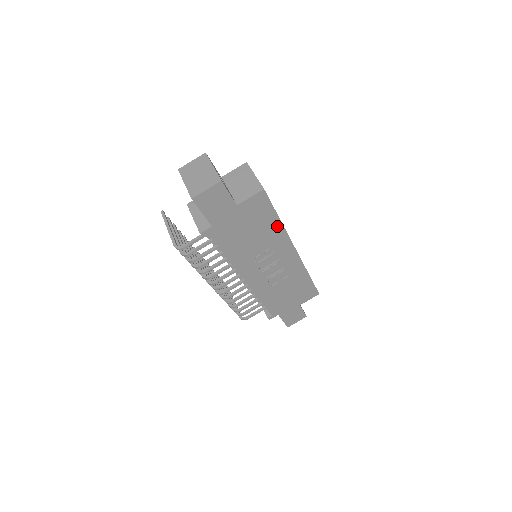
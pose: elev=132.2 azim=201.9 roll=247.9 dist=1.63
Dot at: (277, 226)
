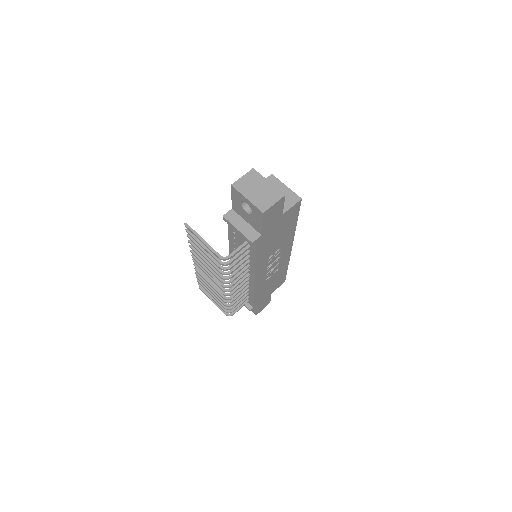
Dot at: (293, 228)
